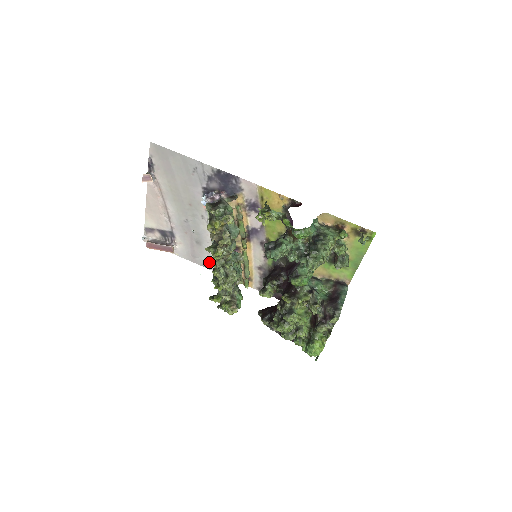
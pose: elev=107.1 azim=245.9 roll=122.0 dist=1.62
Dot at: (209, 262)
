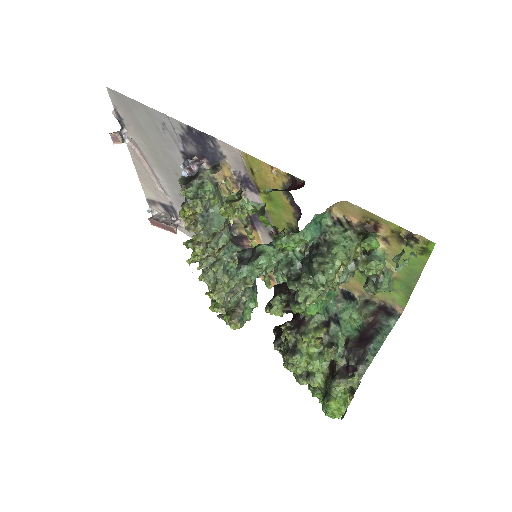
Dot at: occluded
